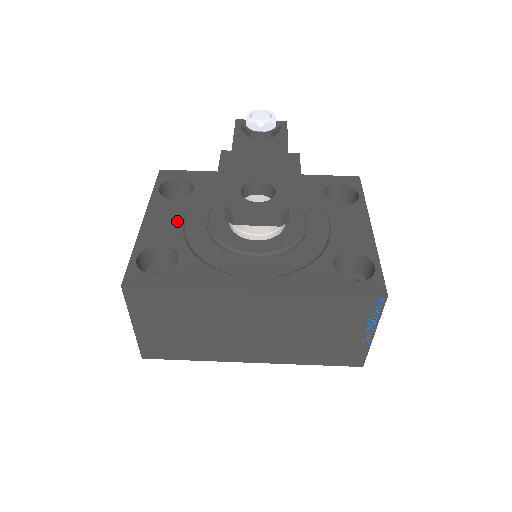
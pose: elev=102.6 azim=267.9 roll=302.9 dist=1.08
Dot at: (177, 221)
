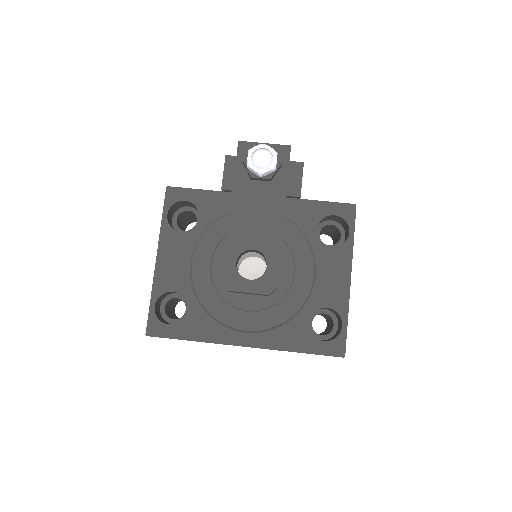
Dot at: (185, 262)
